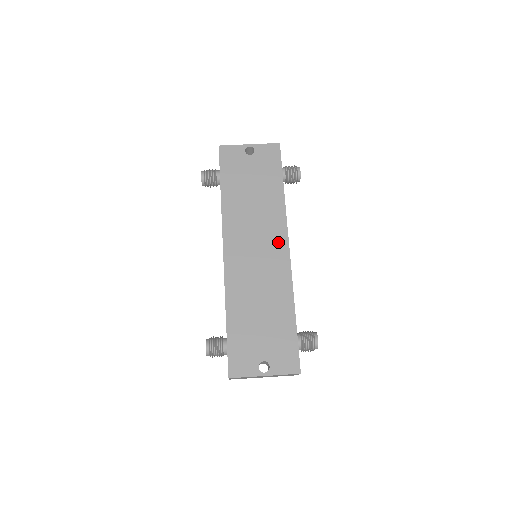
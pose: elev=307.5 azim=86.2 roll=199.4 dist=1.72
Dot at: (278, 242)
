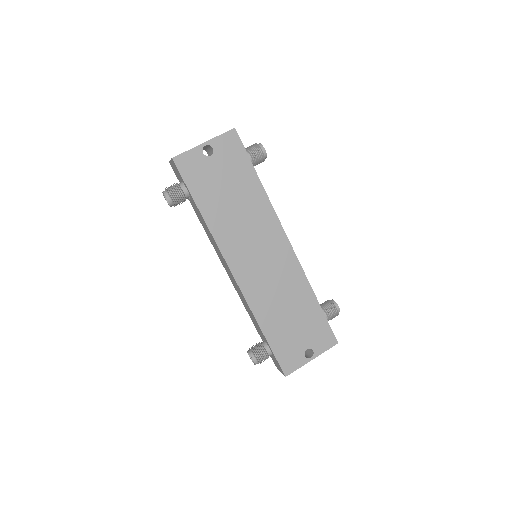
Dot at: (277, 240)
